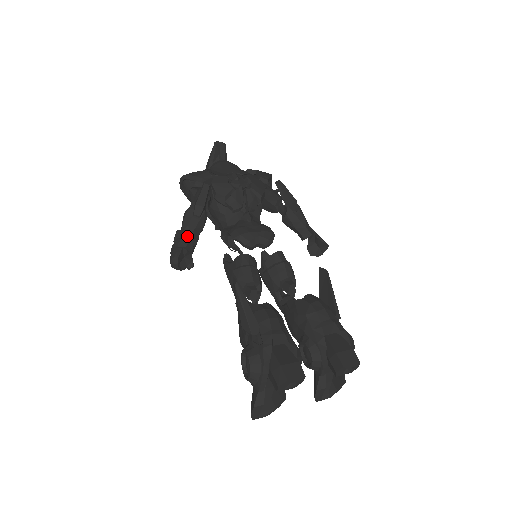
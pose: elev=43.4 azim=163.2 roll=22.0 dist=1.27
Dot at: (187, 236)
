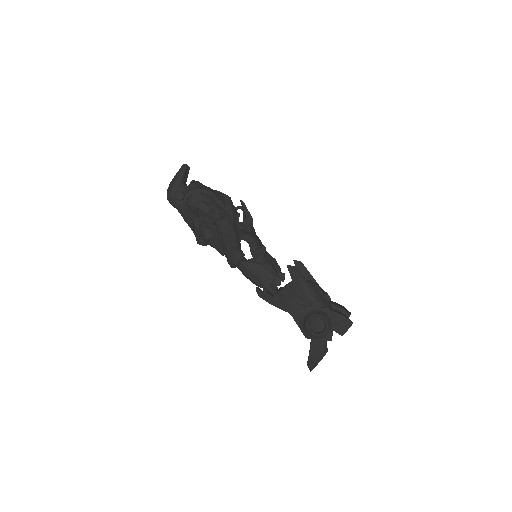
Dot at: (238, 237)
